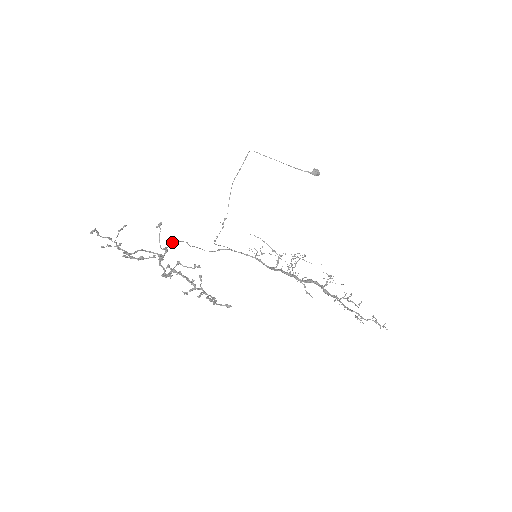
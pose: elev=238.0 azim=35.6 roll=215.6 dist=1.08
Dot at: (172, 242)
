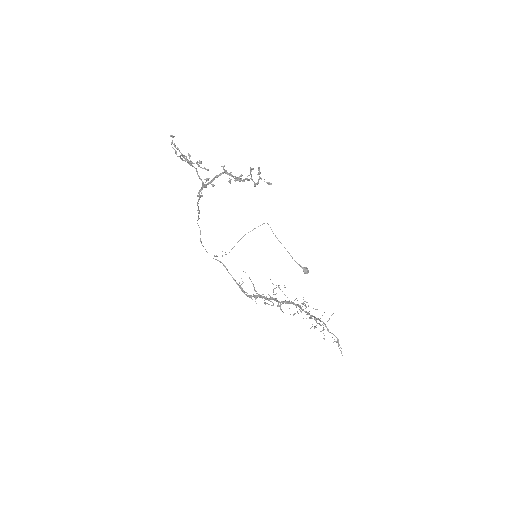
Dot at: occluded
